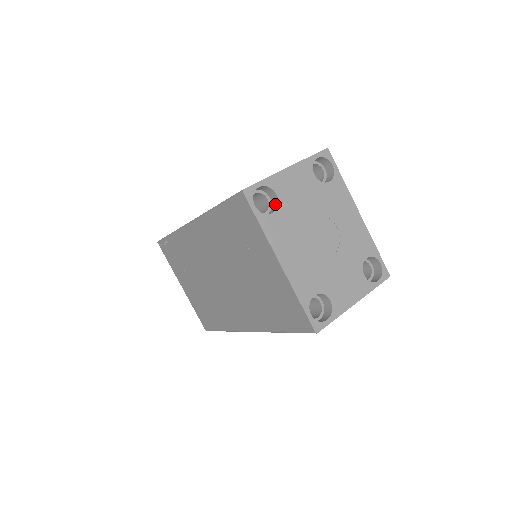
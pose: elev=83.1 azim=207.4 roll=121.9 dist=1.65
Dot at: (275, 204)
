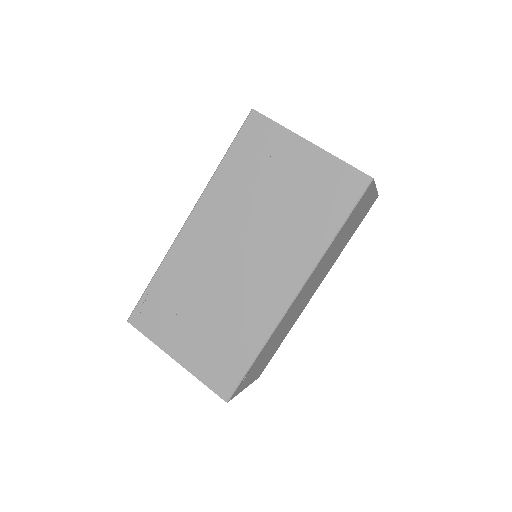
Dot at: occluded
